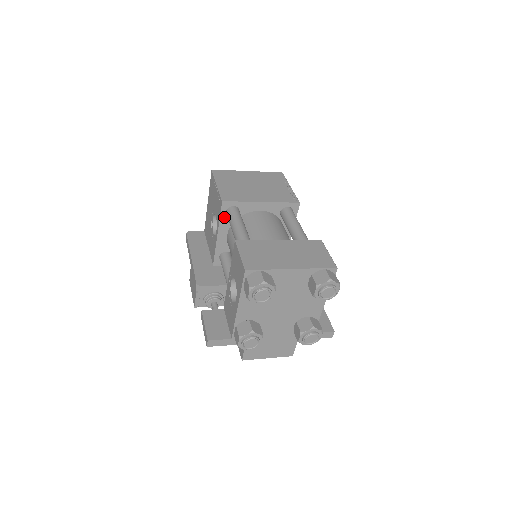
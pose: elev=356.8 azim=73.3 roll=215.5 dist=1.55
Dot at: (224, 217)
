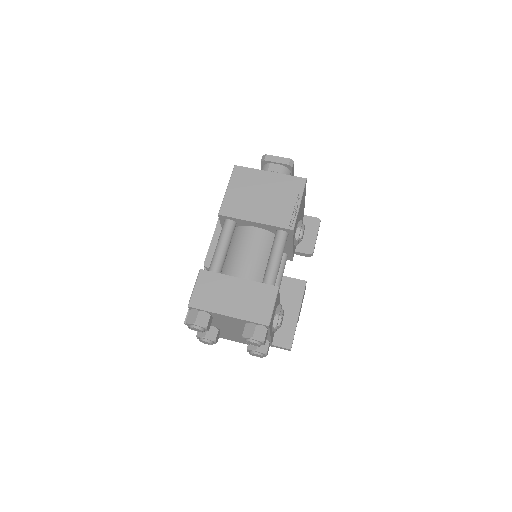
Dot at: occluded
